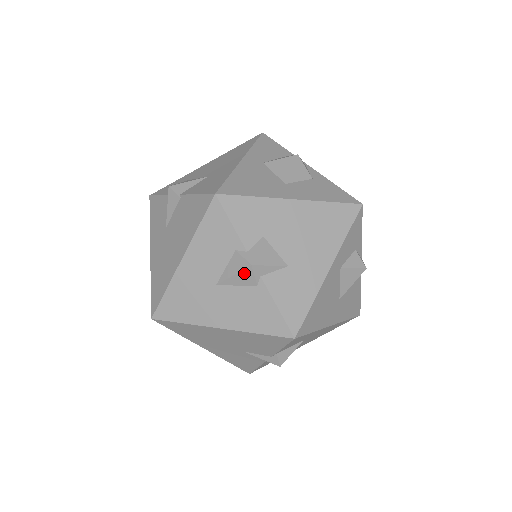
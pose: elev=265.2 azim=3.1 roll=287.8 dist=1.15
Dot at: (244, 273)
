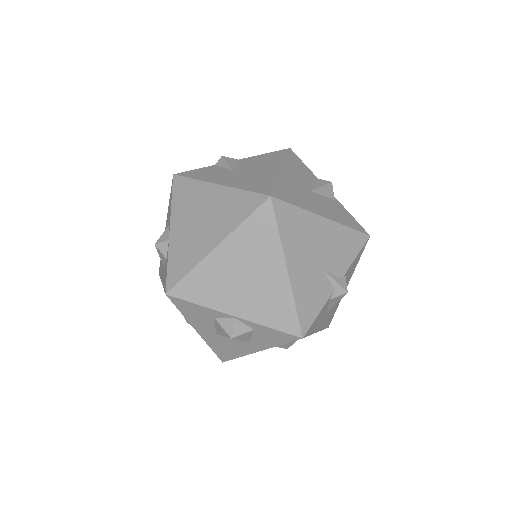
Dot at: (328, 187)
